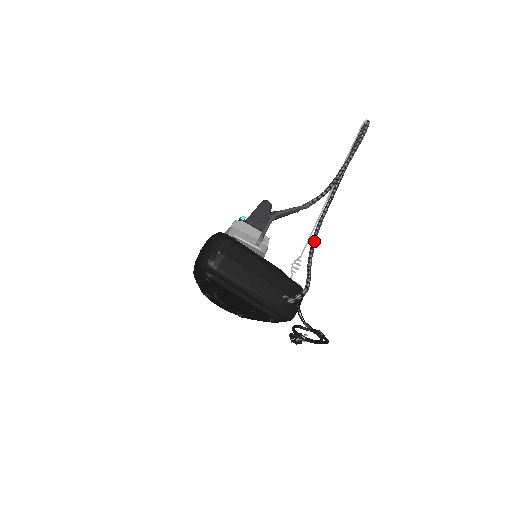
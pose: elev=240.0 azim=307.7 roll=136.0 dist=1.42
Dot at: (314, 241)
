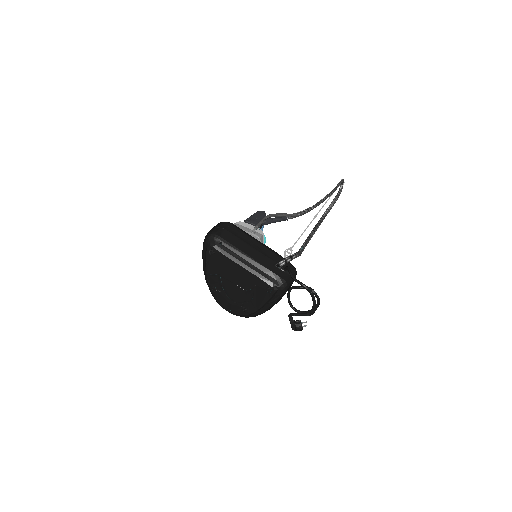
Dot at: (304, 243)
